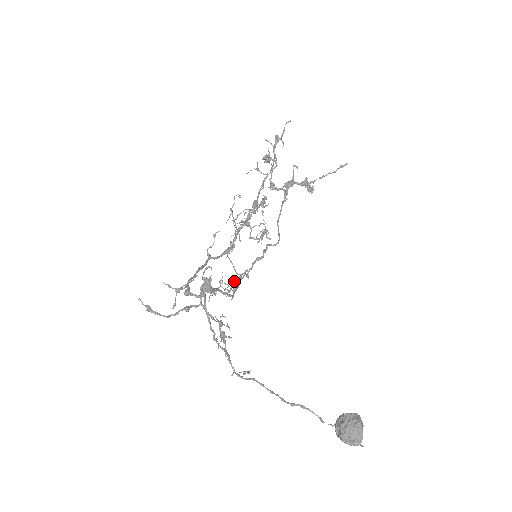
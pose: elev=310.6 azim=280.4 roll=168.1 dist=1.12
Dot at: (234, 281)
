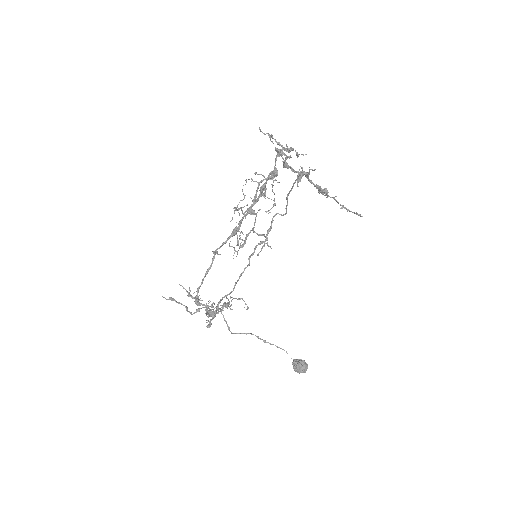
Dot at: occluded
